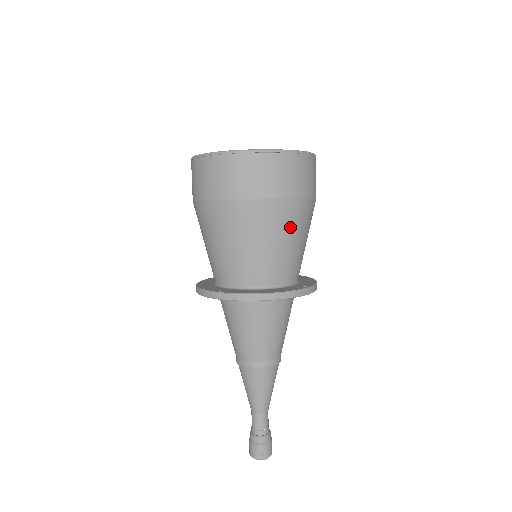
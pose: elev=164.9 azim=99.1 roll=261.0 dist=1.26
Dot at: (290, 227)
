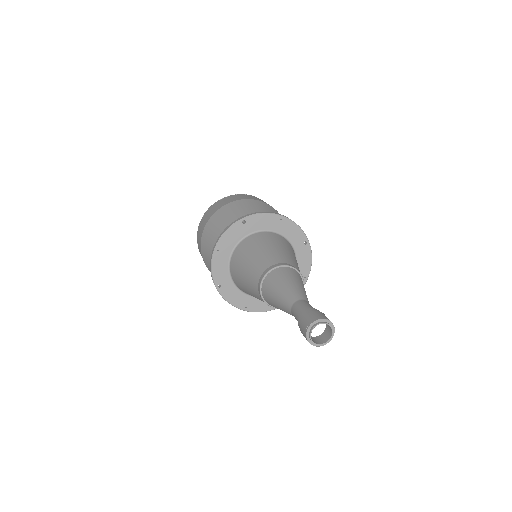
Dot at: occluded
